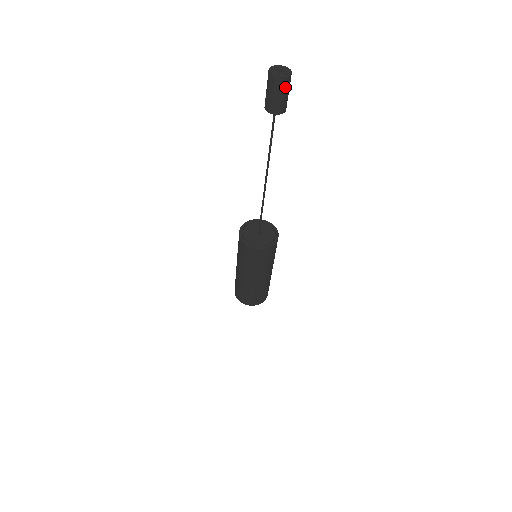
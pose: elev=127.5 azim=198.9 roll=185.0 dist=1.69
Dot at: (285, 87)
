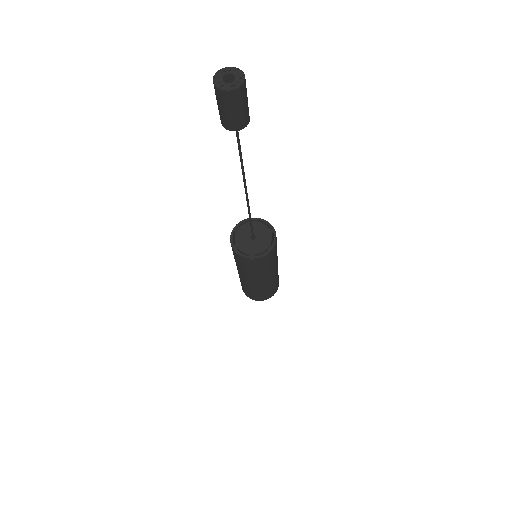
Dot at: (245, 94)
